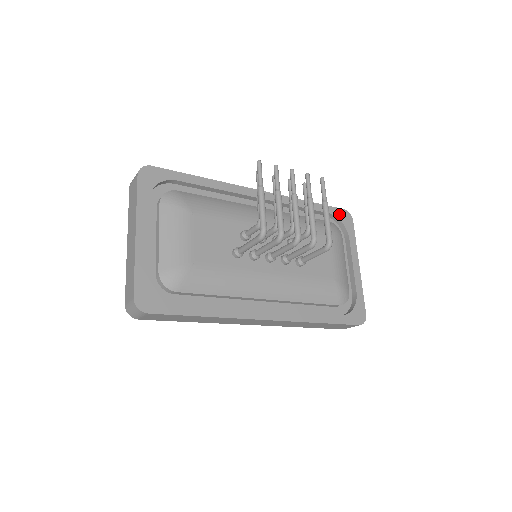
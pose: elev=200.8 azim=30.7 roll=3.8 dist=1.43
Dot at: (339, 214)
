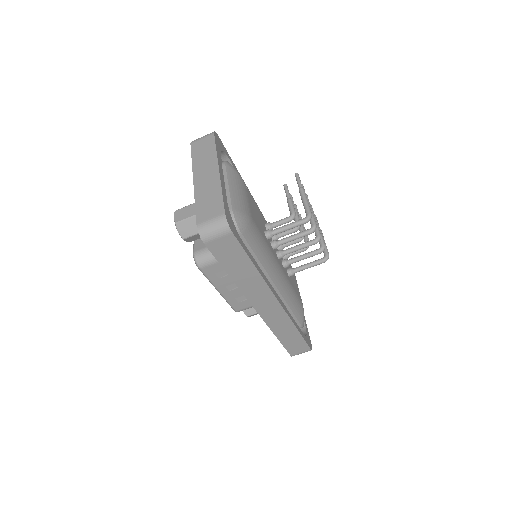
Dot at: occluded
